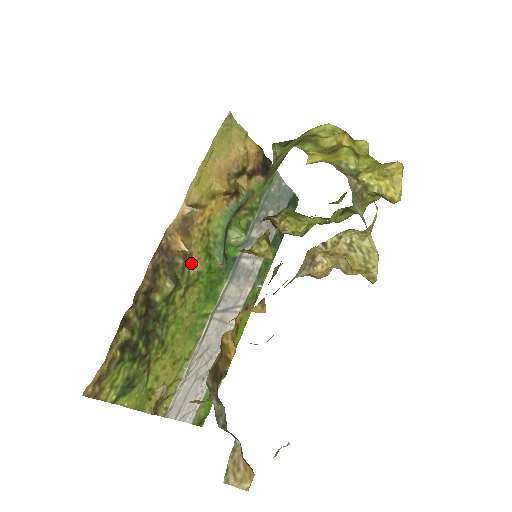
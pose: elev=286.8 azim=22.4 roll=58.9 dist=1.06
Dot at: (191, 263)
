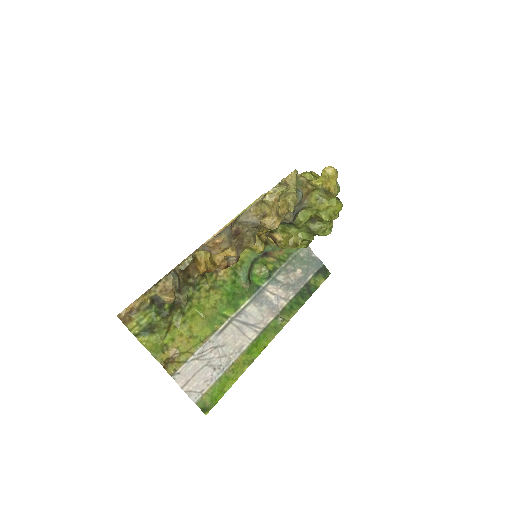
Dot at: (219, 273)
